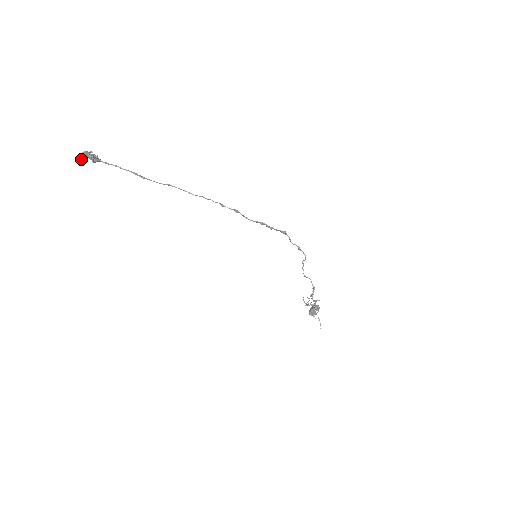
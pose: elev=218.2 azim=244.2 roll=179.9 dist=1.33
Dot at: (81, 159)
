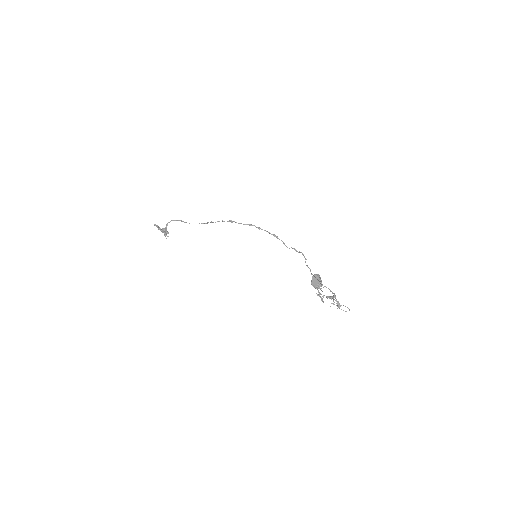
Dot at: (156, 225)
